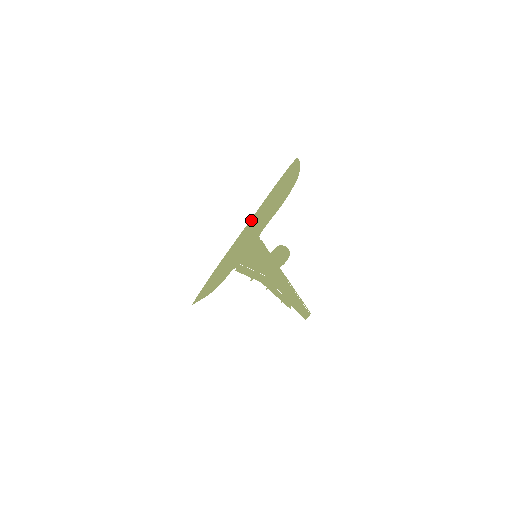
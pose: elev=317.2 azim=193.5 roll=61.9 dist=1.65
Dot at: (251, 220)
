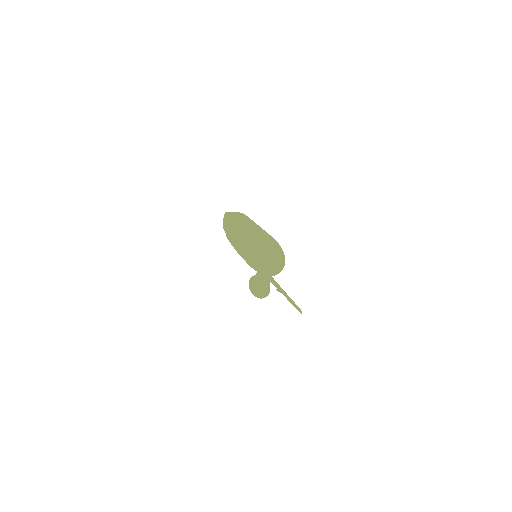
Dot at: (256, 234)
